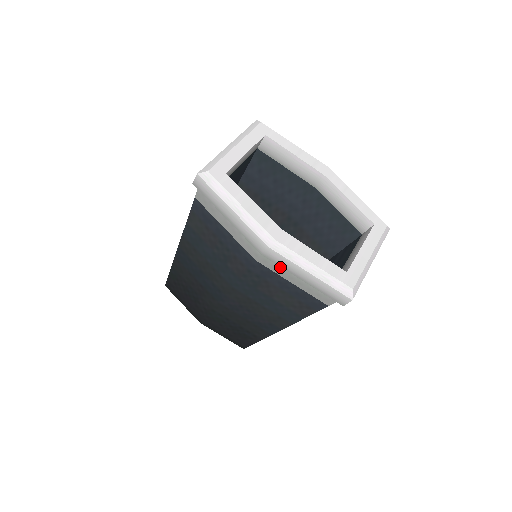
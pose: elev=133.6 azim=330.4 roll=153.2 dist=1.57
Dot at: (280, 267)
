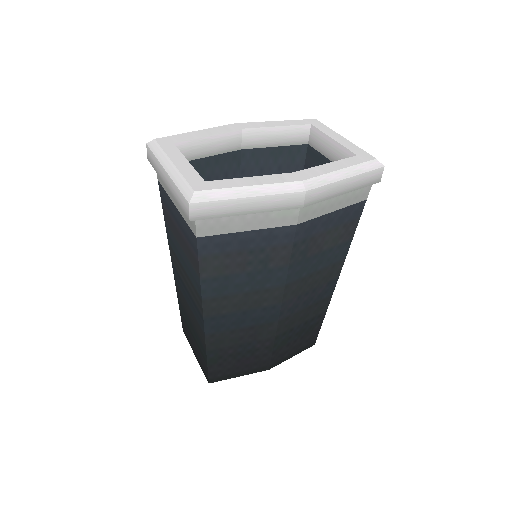
Dot at: (319, 205)
